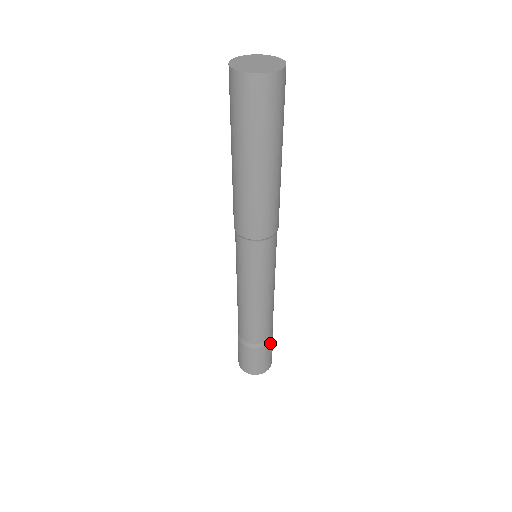
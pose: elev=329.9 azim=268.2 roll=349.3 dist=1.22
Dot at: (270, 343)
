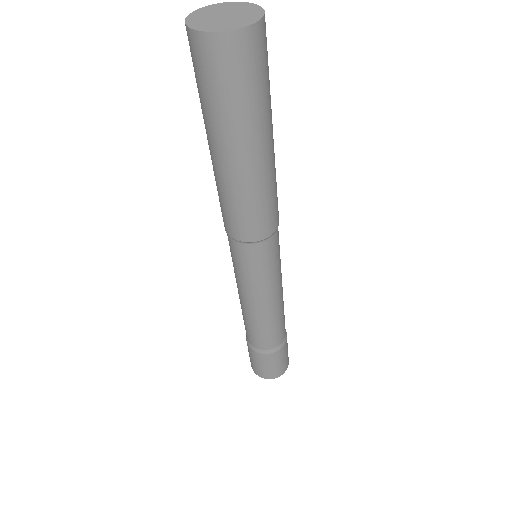
Dot at: (285, 345)
